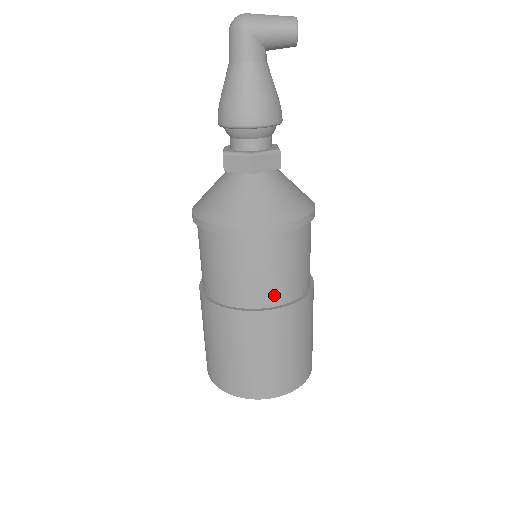
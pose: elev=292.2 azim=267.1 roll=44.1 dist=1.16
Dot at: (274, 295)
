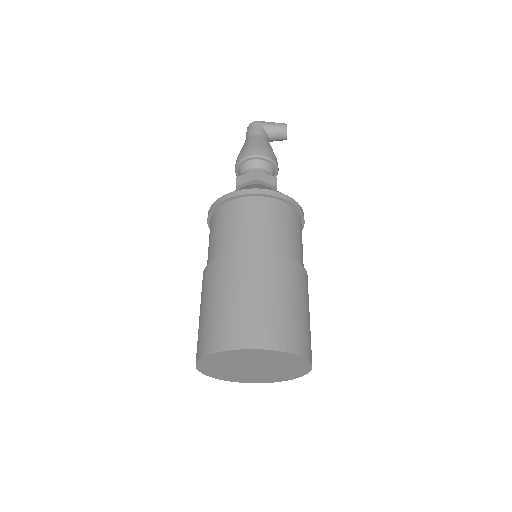
Dot at: (269, 244)
